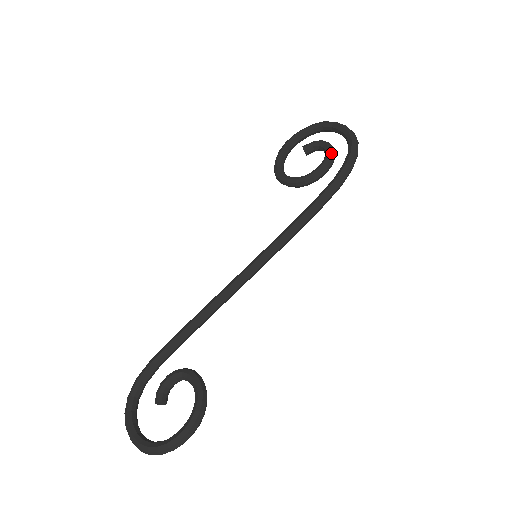
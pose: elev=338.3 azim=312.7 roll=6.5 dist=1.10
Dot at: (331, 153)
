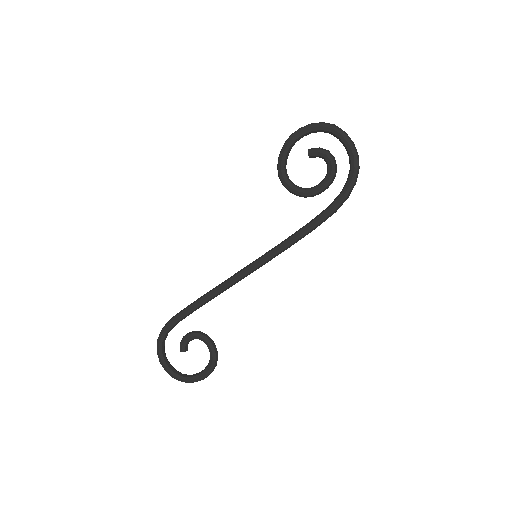
Dot at: (333, 174)
